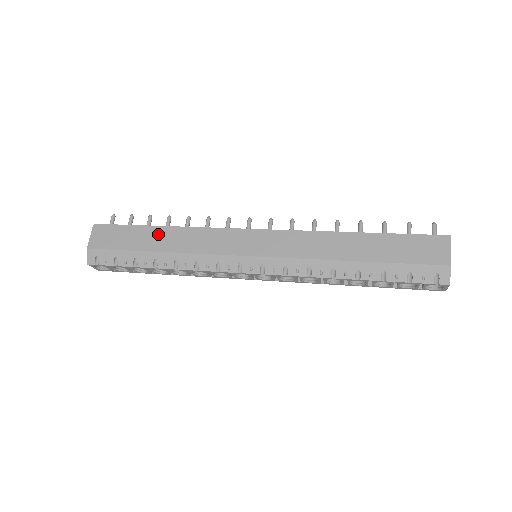
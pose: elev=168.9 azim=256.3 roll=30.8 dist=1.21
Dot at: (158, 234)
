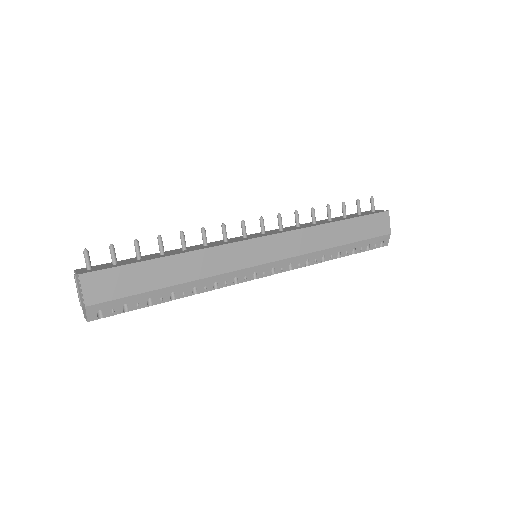
Dot at: (168, 266)
